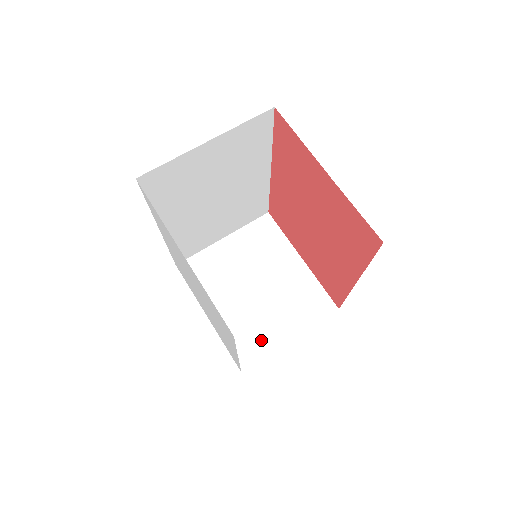
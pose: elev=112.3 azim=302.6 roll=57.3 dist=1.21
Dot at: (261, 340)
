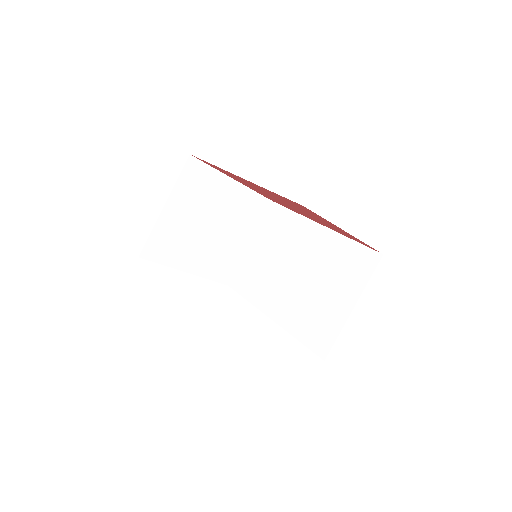
Dot at: (231, 259)
